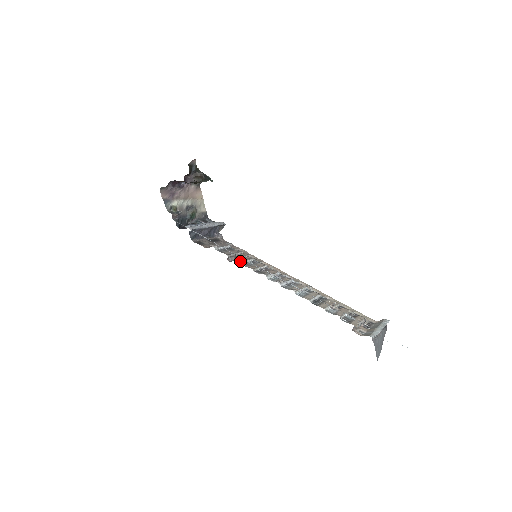
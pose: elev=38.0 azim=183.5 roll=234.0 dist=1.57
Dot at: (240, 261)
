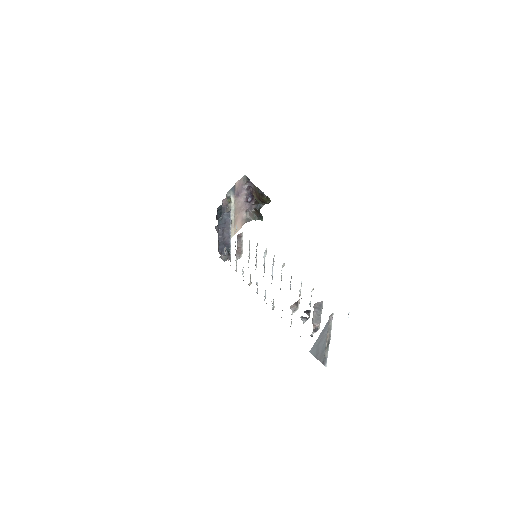
Dot at: occluded
